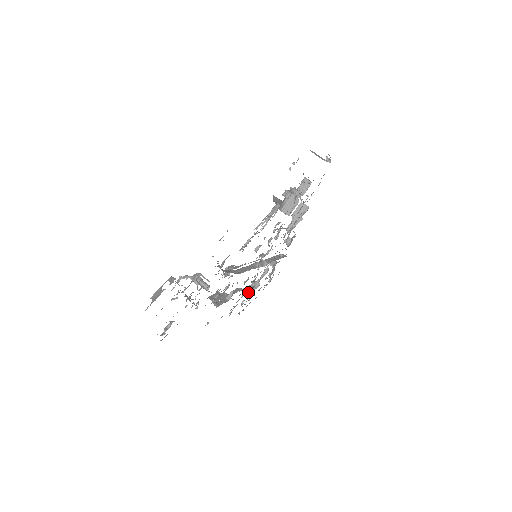
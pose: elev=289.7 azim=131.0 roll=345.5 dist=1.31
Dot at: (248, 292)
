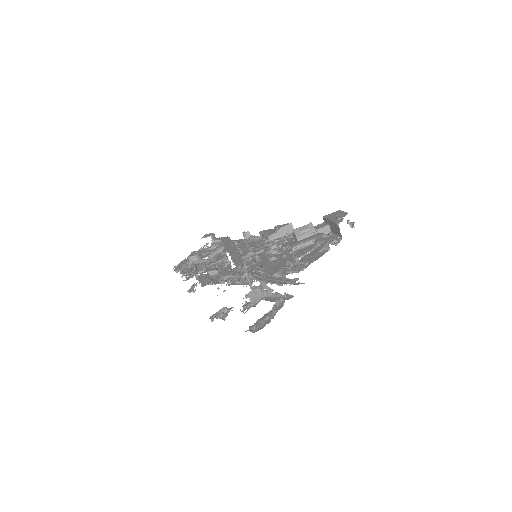
Dot at: (196, 259)
